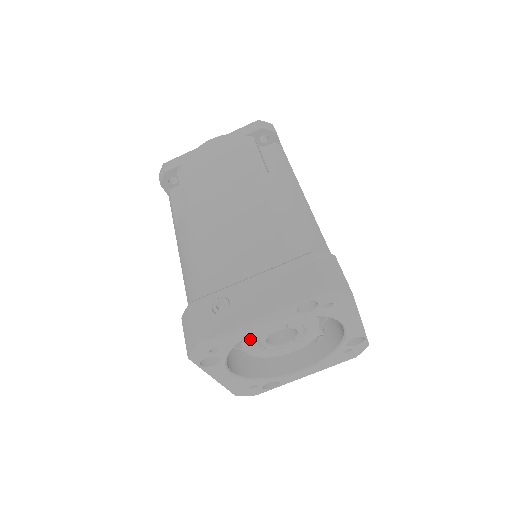
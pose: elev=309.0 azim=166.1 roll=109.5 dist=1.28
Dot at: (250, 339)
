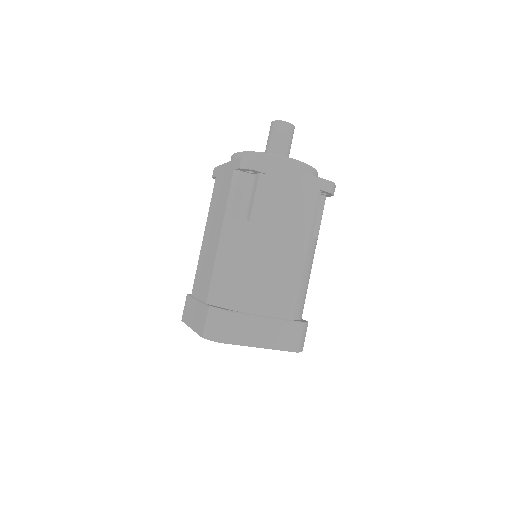
Dot at: occluded
